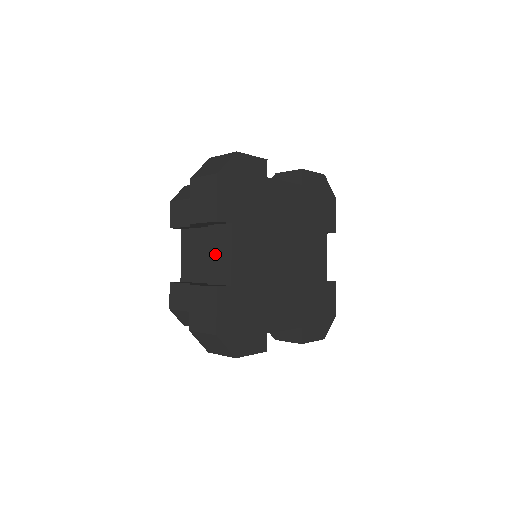
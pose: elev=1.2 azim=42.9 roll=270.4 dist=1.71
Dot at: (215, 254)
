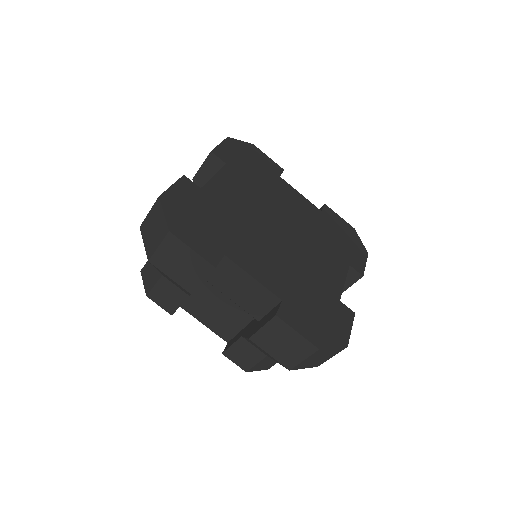
Dot at: (238, 293)
